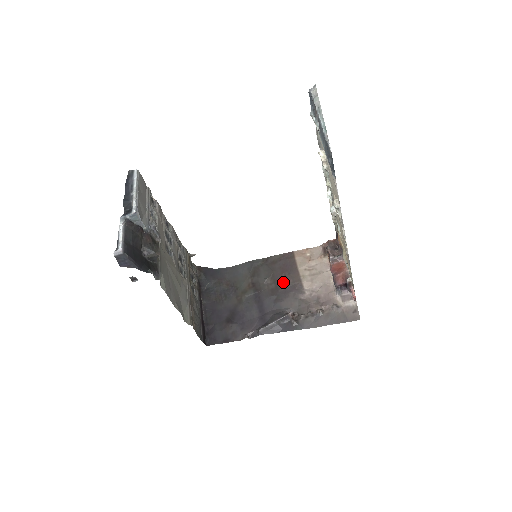
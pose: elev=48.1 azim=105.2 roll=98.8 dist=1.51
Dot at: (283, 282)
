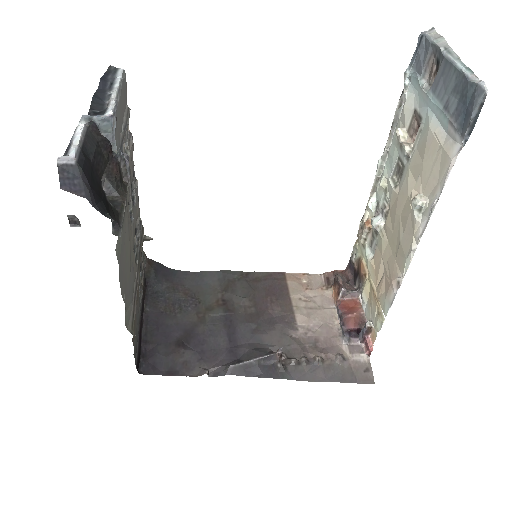
Dot at: (268, 308)
